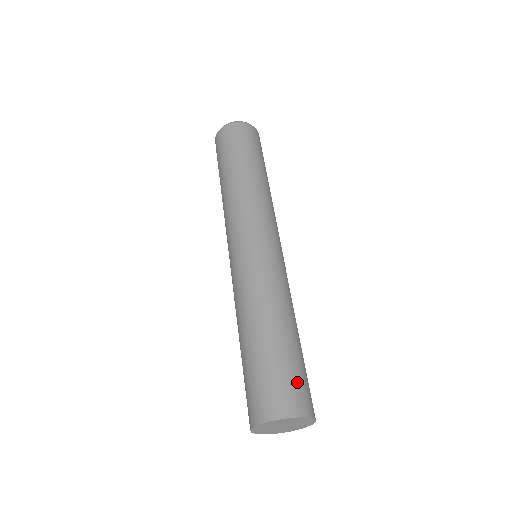
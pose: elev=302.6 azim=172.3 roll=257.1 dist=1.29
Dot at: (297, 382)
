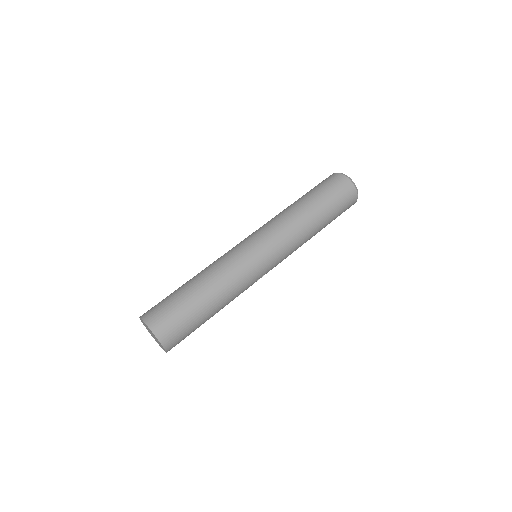
Dot at: (178, 326)
